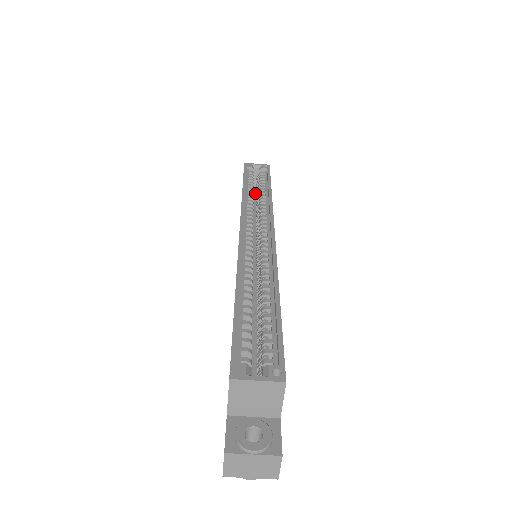
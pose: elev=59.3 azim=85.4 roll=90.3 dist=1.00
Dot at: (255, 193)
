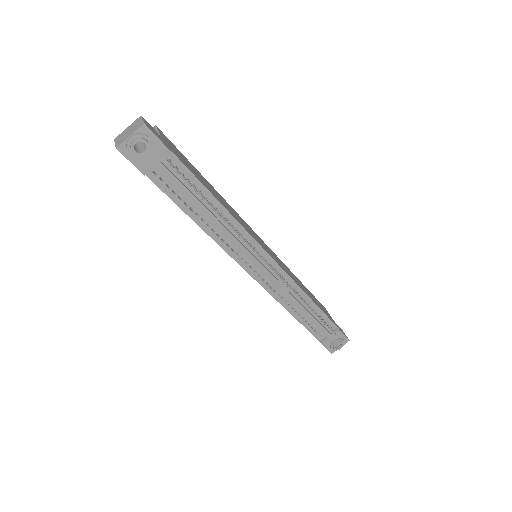
Dot at: occluded
